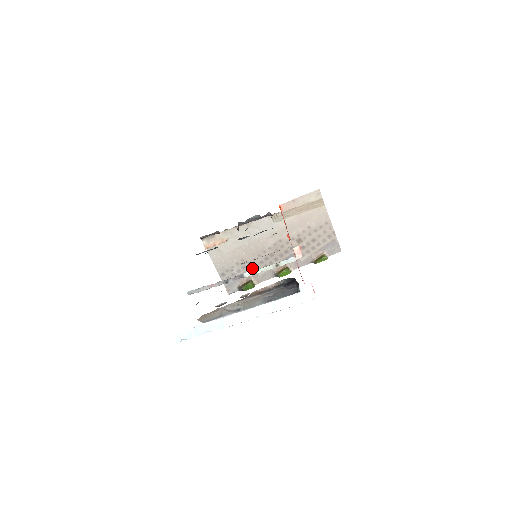
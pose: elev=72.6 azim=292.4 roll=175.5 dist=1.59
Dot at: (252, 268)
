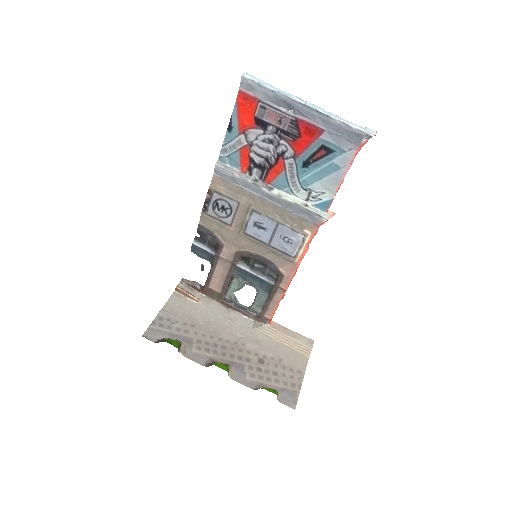
Dot at: (193, 339)
